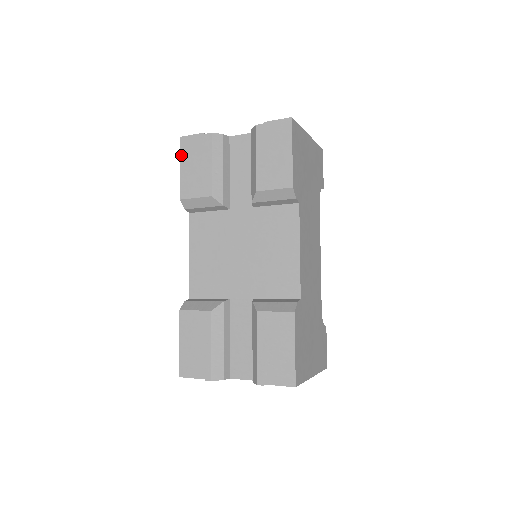
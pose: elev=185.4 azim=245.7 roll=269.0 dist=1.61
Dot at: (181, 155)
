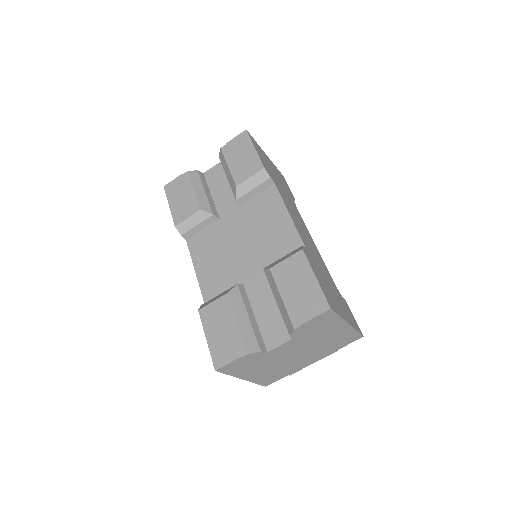
Dot at: (167, 197)
